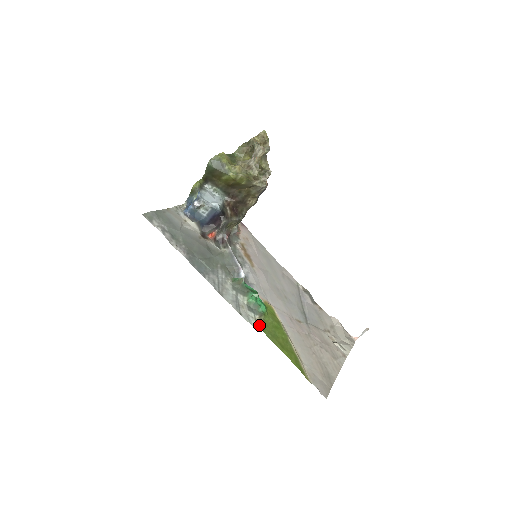
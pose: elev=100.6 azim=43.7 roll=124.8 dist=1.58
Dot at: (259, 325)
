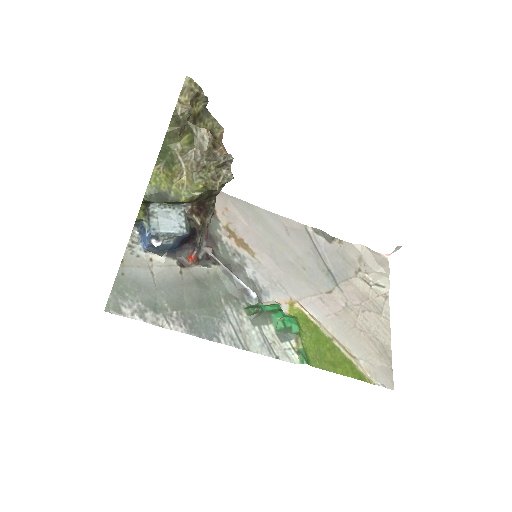
Dot at: (303, 362)
